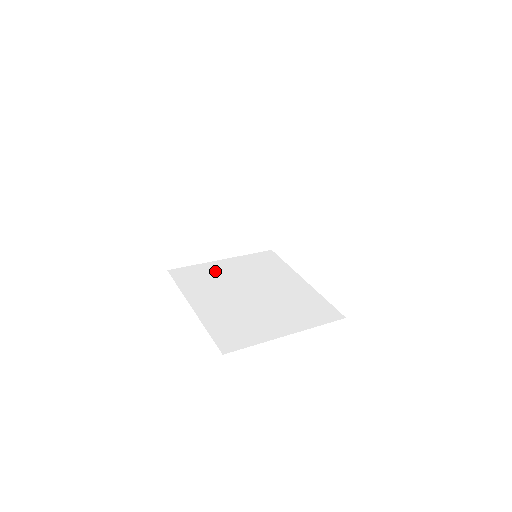
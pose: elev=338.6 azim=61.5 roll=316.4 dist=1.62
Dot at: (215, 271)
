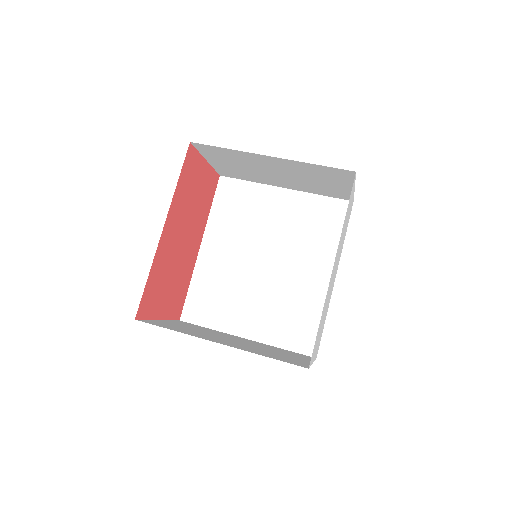
Dot at: (261, 205)
